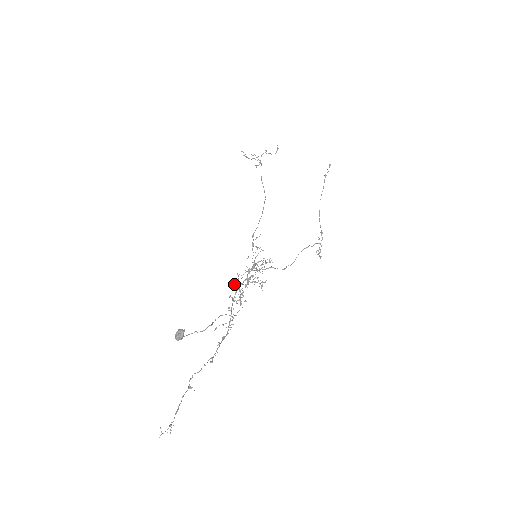
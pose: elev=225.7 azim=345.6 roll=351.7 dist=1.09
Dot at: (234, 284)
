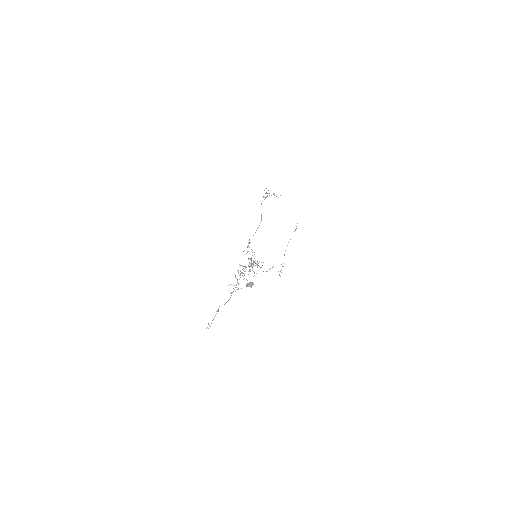
Dot at: (241, 265)
